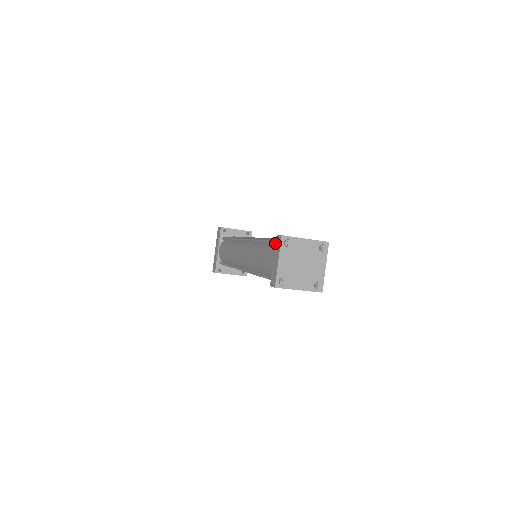
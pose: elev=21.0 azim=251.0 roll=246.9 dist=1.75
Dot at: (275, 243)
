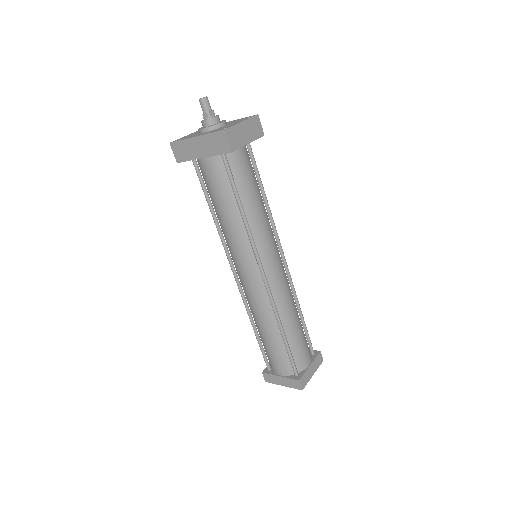
Dot at: (293, 379)
